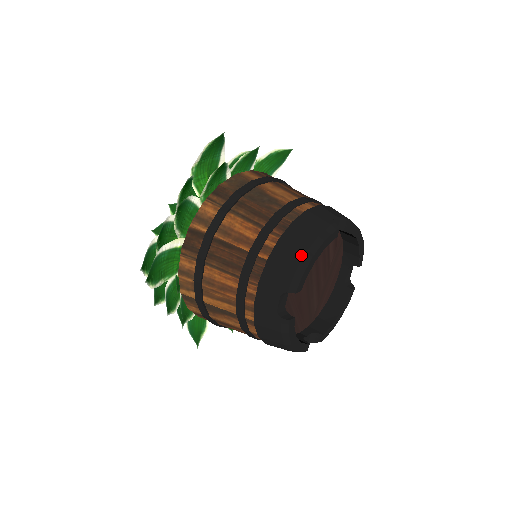
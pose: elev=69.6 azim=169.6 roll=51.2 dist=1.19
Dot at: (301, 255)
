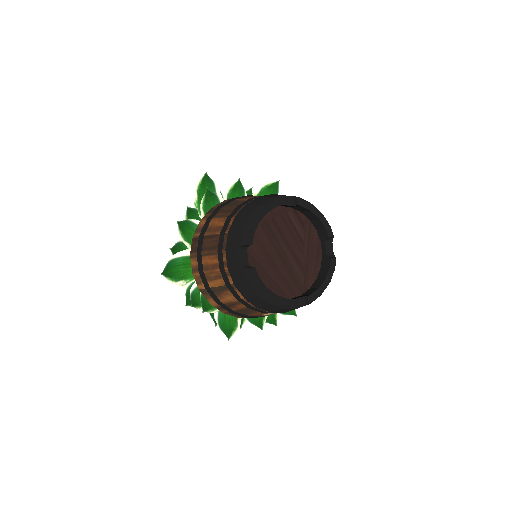
Dot at: (246, 219)
